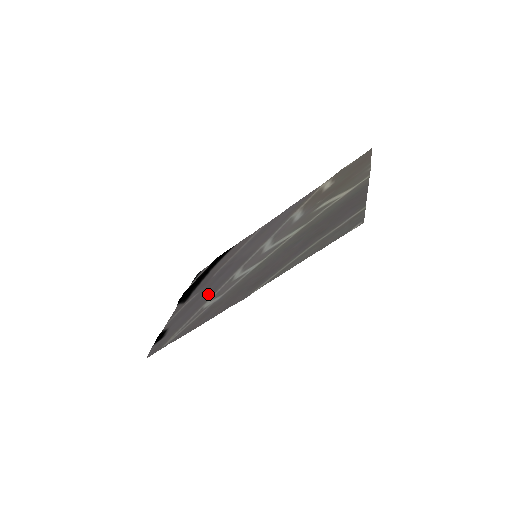
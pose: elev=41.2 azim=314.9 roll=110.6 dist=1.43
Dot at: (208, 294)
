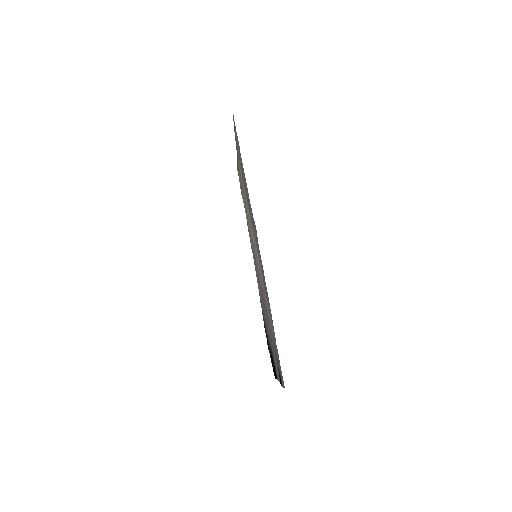
Dot at: (267, 313)
